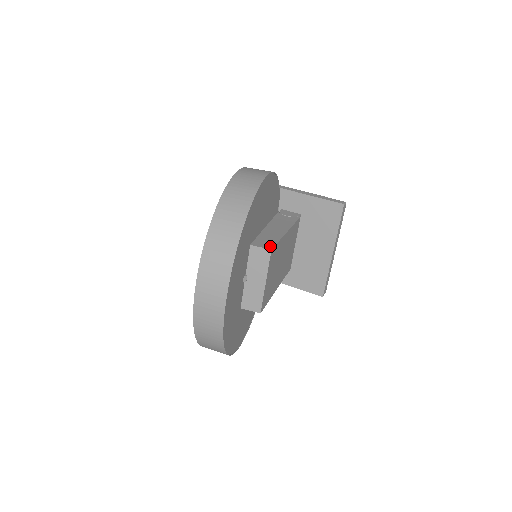
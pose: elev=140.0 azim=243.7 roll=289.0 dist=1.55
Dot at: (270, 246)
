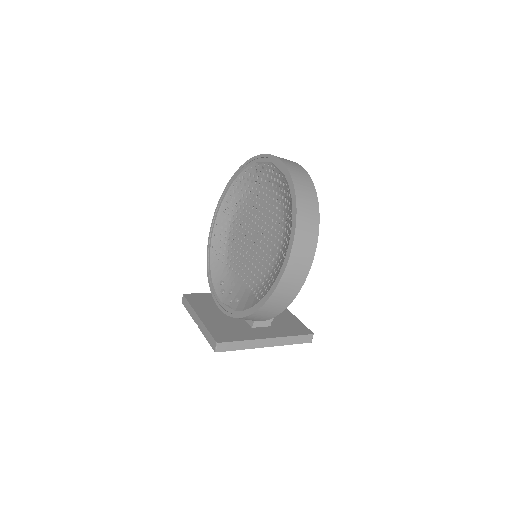
Dot at: occluded
